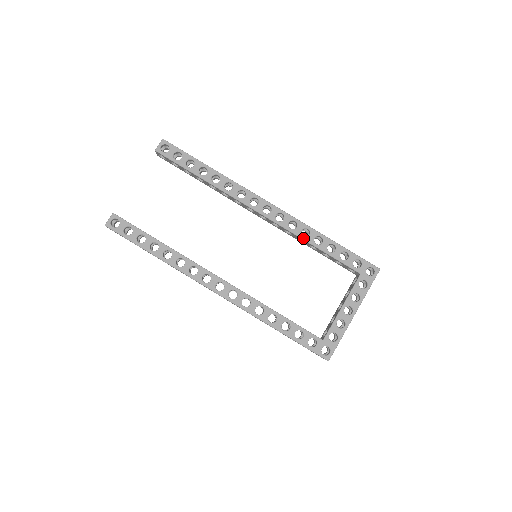
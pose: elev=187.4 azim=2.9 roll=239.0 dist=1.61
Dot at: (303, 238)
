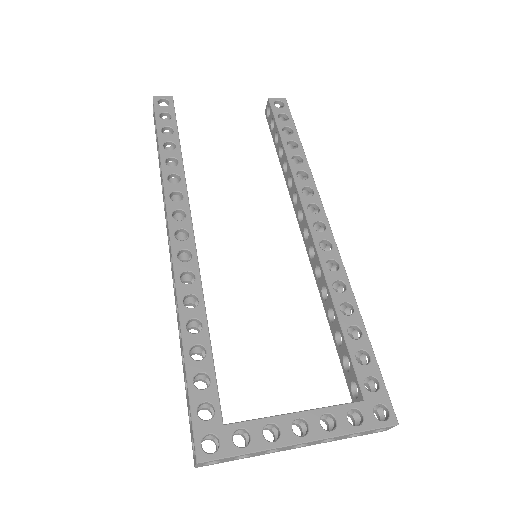
Dot at: (331, 288)
